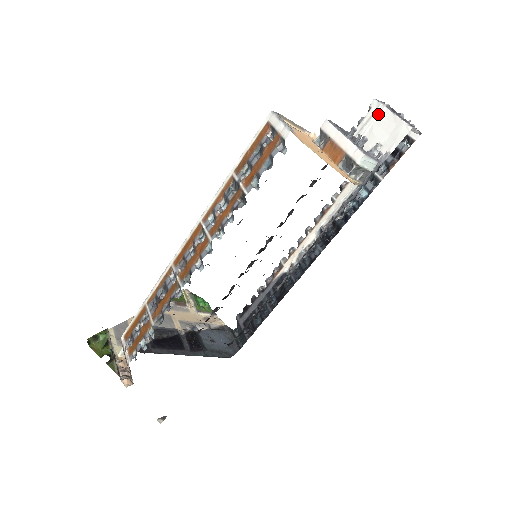
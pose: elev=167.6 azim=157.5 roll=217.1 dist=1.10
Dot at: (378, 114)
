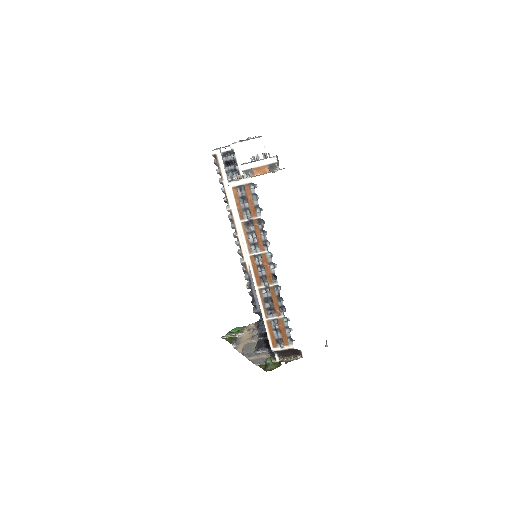
Dot at: (240, 147)
